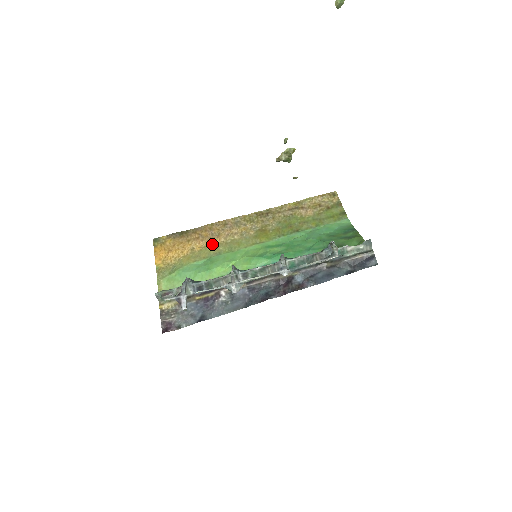
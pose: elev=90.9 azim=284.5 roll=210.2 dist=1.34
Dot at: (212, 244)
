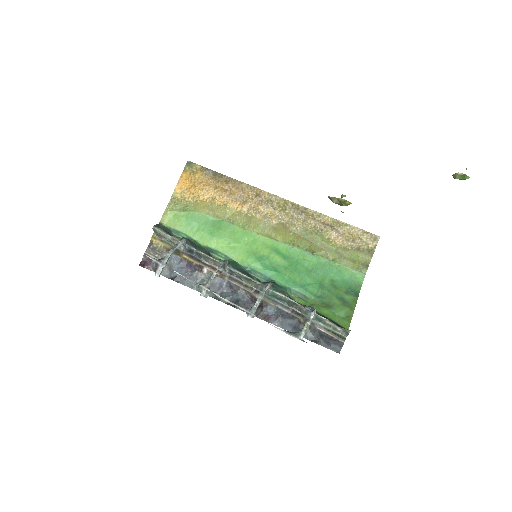
Dot at: (233, 207)
